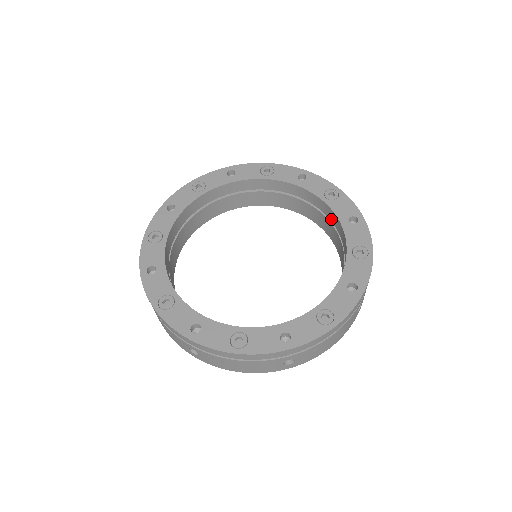
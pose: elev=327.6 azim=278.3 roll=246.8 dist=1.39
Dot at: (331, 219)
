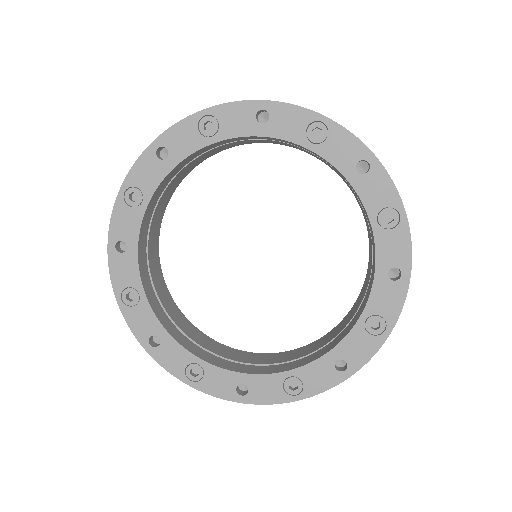
Dot at: (373, 245)
